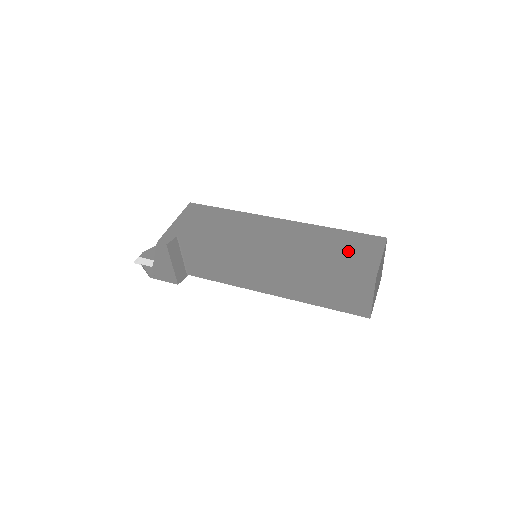
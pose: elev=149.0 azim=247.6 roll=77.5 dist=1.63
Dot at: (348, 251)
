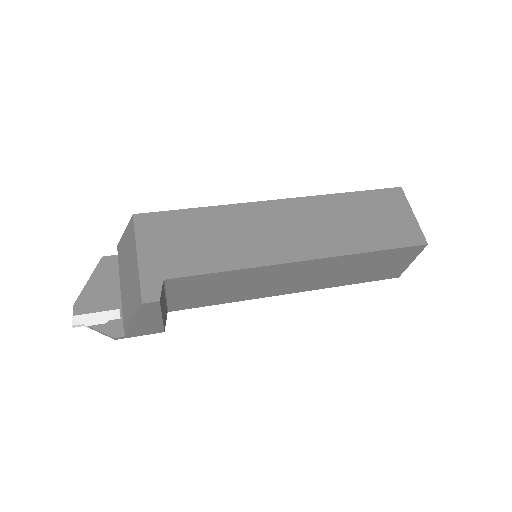
Dot at: (380, 220)
